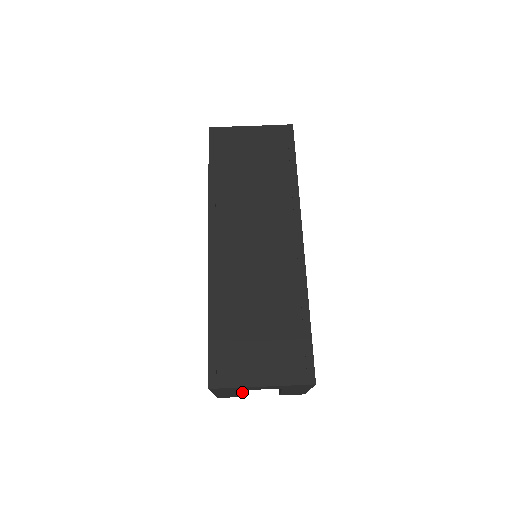
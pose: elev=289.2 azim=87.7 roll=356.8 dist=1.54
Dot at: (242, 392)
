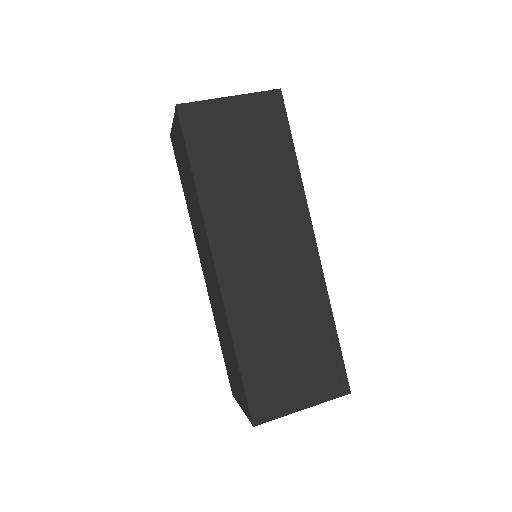
Dot at: occluded
